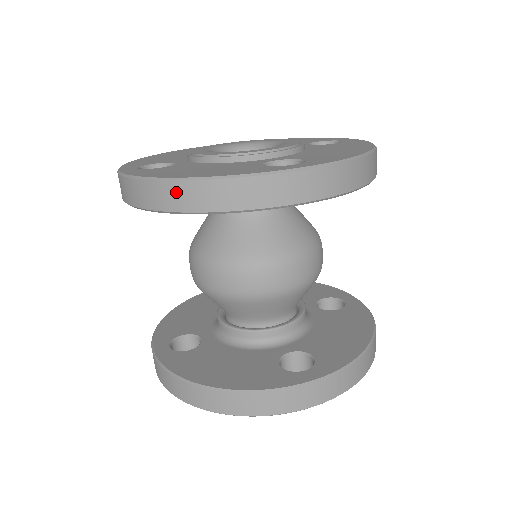
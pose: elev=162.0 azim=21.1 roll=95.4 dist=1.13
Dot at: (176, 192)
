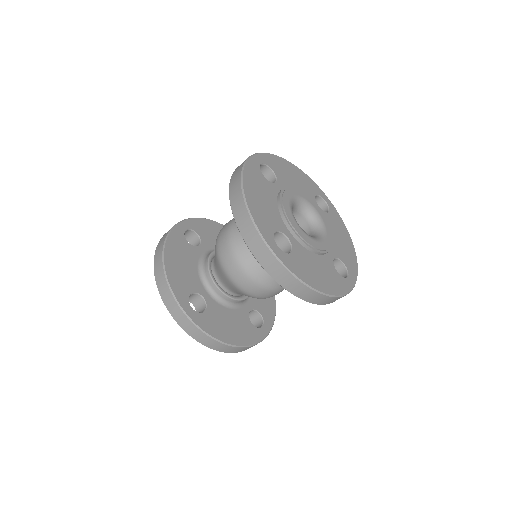
Dot at: (237, 192)
